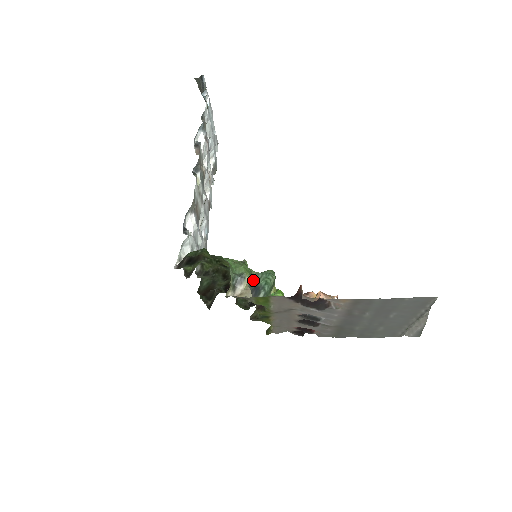
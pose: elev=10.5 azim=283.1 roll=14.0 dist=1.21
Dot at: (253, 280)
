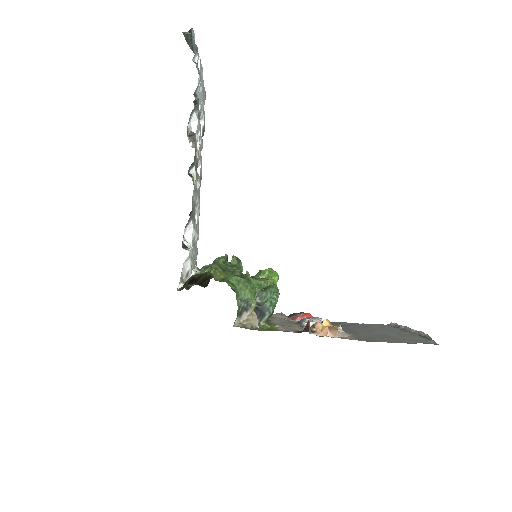
Dot at: (257, 297)
